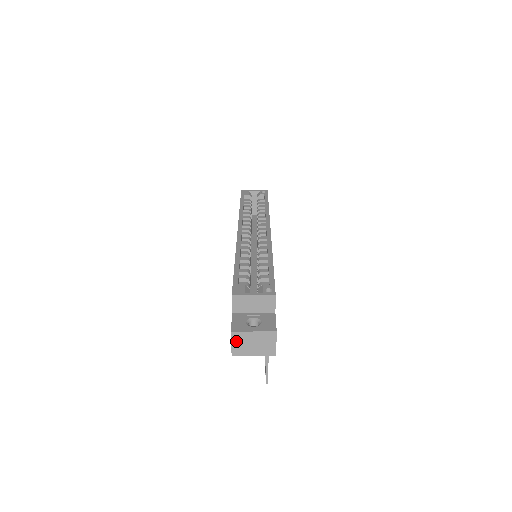
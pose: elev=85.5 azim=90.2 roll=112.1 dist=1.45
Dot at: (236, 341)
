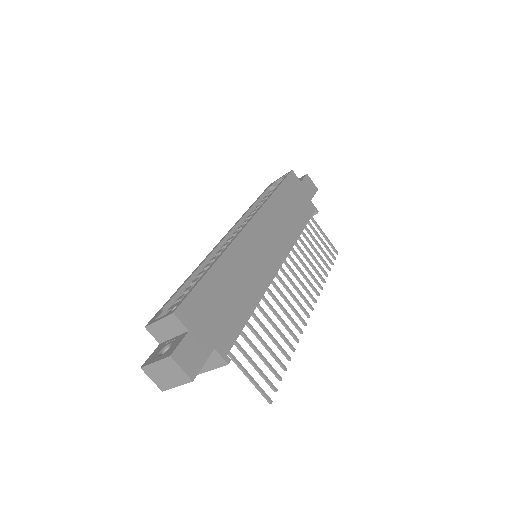
Dot at: (152, 376)
